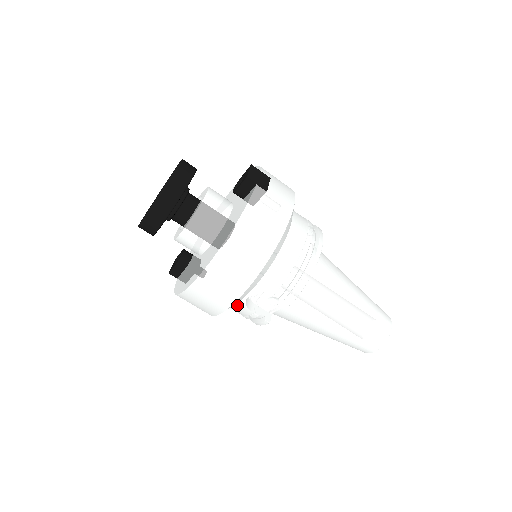
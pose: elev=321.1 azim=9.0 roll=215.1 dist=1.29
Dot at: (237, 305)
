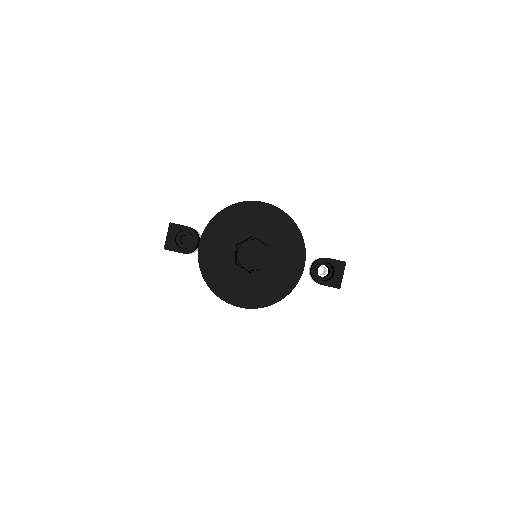
Dot at: occluded
